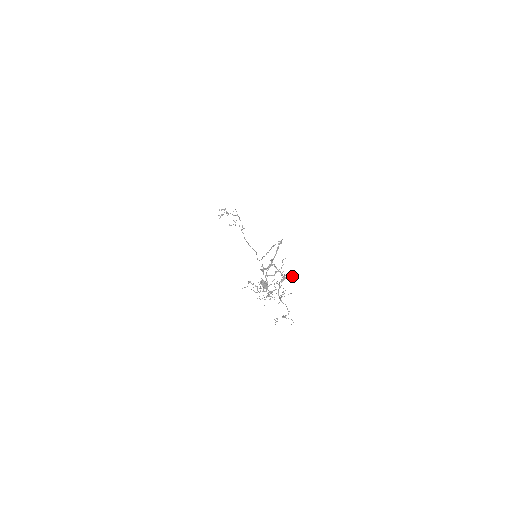
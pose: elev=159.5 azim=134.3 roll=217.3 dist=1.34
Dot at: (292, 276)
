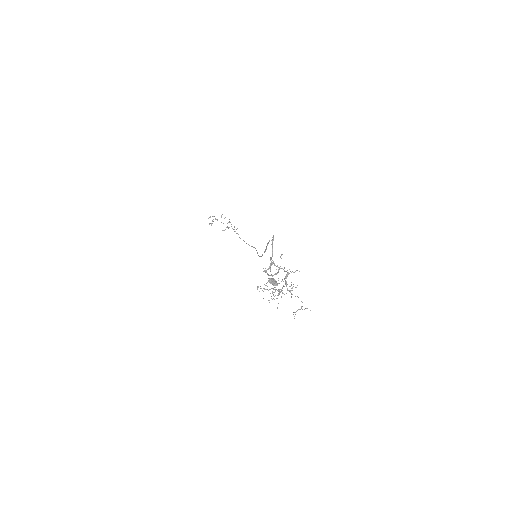
Dot at: occluded
